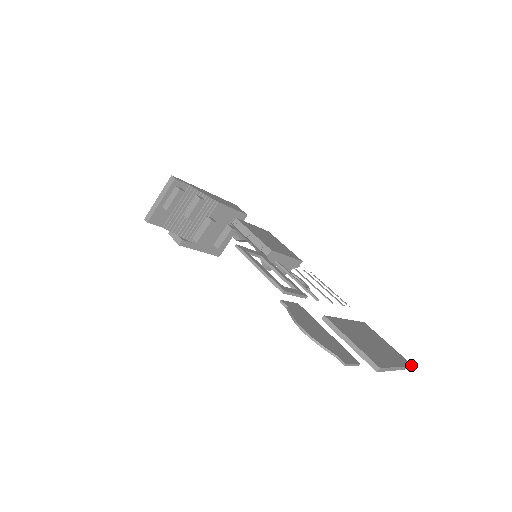
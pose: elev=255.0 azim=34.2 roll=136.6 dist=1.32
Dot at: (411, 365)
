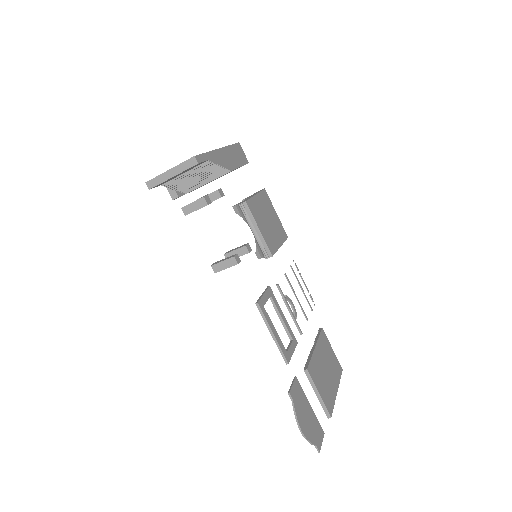
Dot at: occluded
